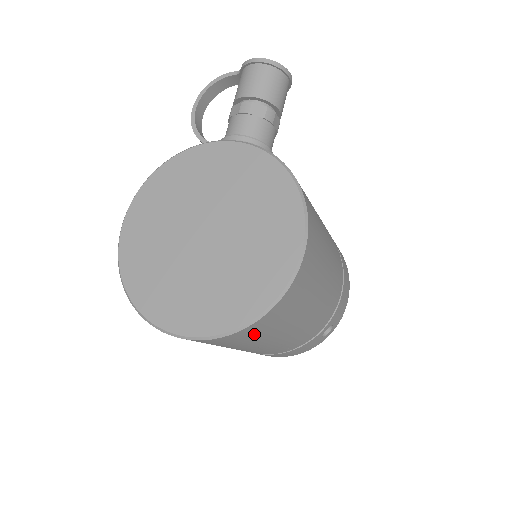
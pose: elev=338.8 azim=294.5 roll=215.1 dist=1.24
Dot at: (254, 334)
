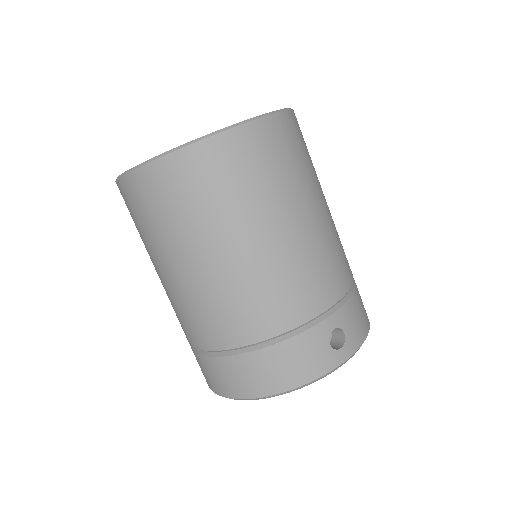
Dot at: (228, 172)
